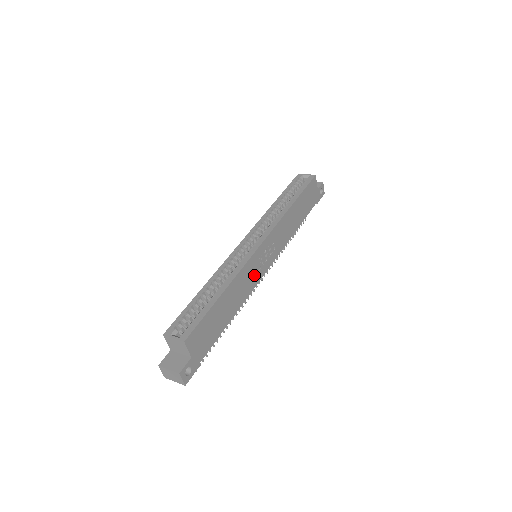
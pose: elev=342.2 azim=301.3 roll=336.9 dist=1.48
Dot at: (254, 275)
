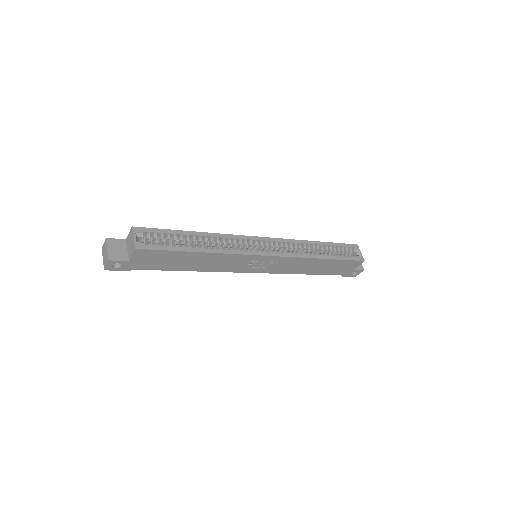
Dot at: (237, 266)
